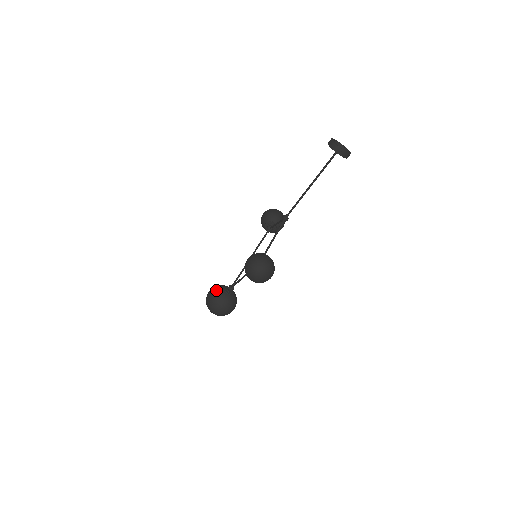
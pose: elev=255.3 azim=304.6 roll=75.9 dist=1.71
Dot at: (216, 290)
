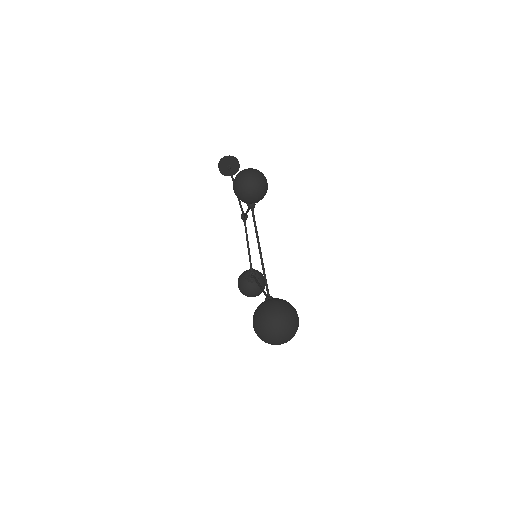
Dot at: occluded
